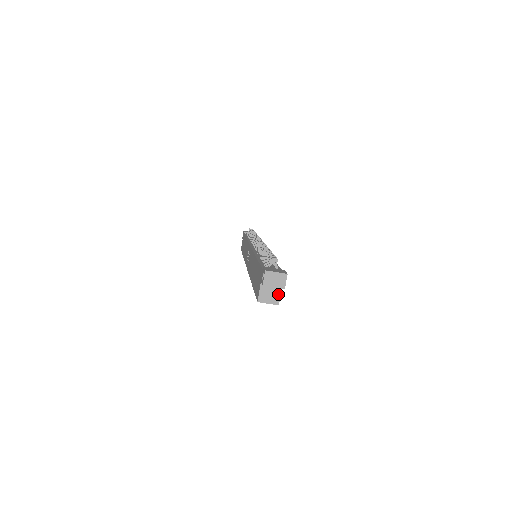
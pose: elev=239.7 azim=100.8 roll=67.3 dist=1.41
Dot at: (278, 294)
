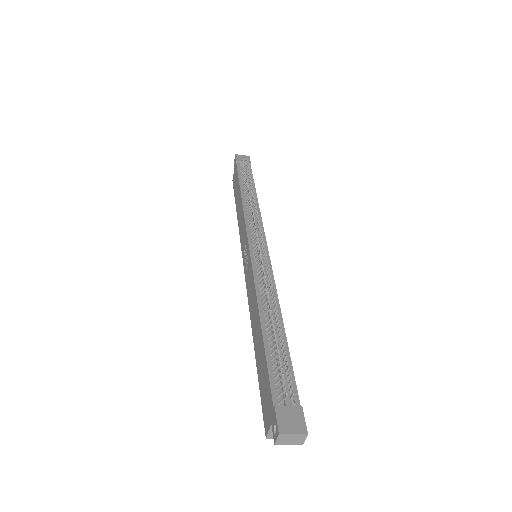
Dot at: occluded
